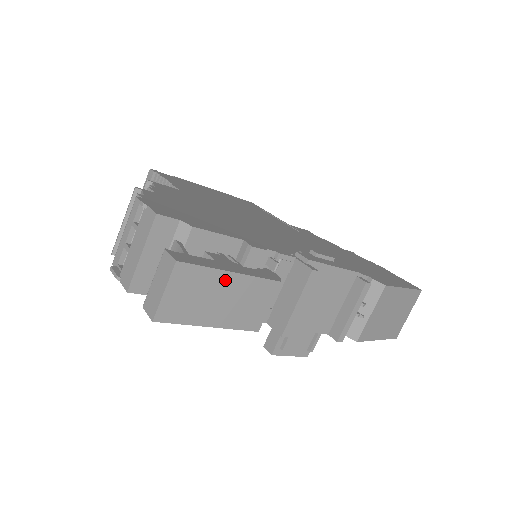
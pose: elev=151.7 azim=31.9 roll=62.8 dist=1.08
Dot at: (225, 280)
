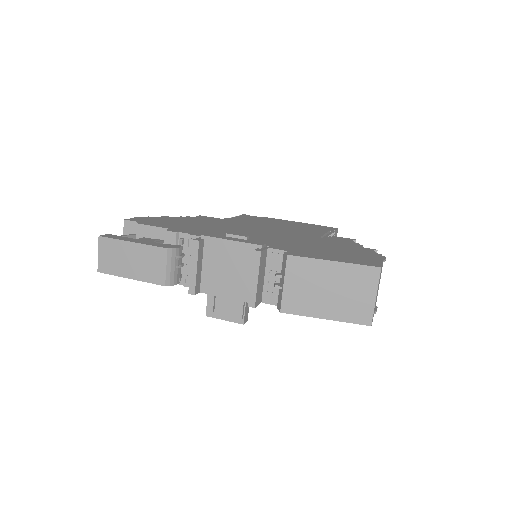
Dot at: (129, 247)
